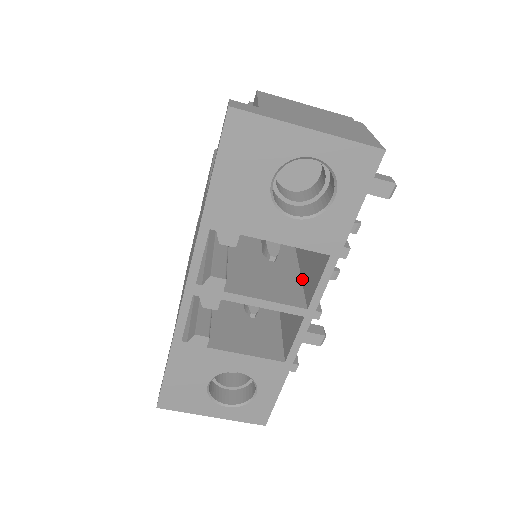
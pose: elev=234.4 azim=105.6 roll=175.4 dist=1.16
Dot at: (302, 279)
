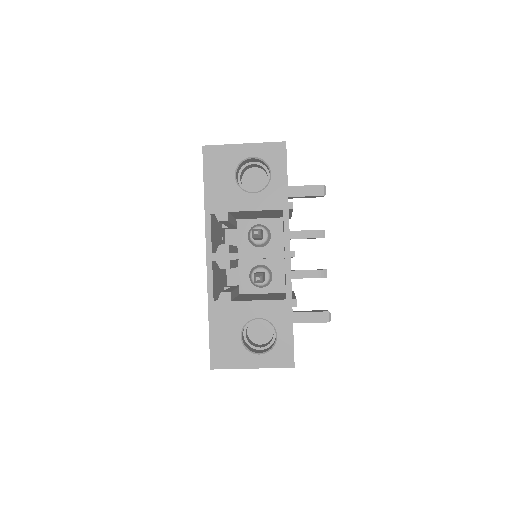
Dot at: occluded
